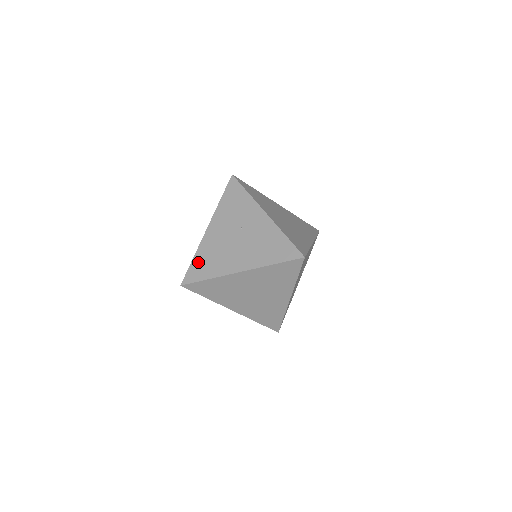
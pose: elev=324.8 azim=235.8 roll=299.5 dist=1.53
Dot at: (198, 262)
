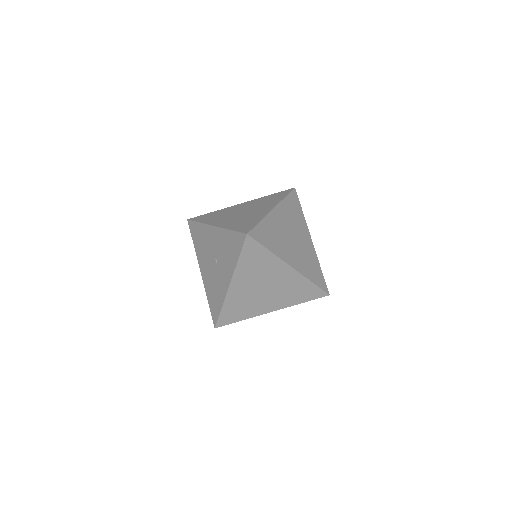
Dot at: (238, 227)
